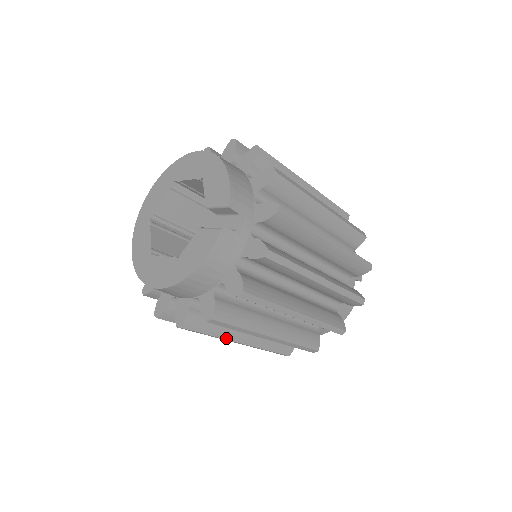
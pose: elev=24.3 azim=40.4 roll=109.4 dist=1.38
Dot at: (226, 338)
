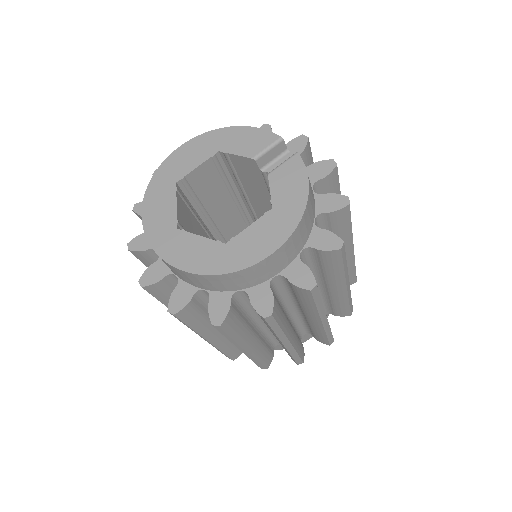
Dot at: occluded
